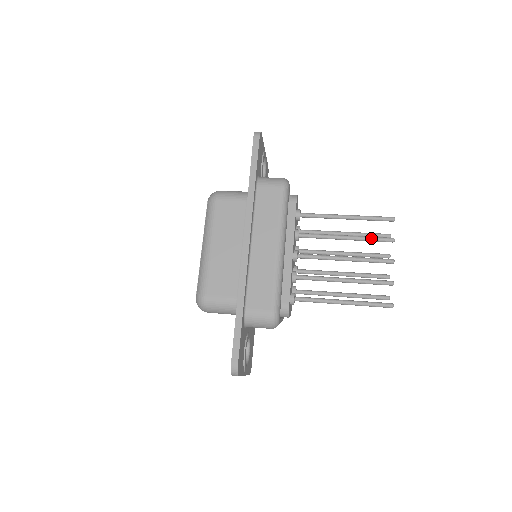
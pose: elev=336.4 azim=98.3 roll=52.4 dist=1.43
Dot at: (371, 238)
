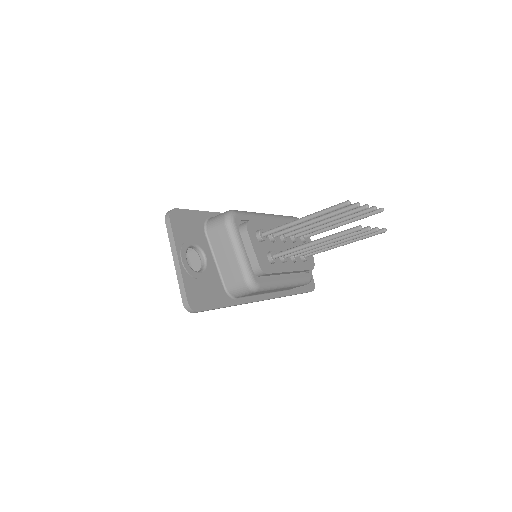
Dot at: occluded
